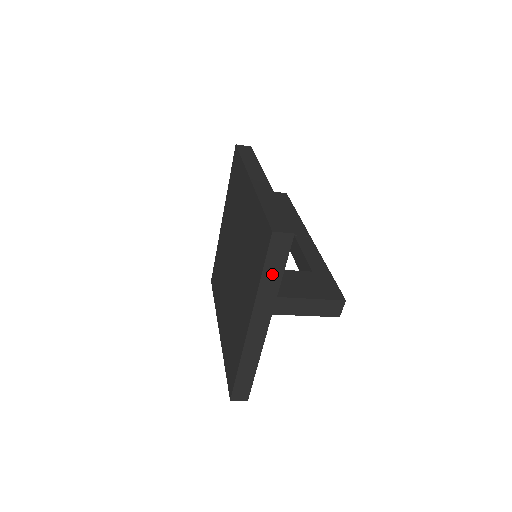
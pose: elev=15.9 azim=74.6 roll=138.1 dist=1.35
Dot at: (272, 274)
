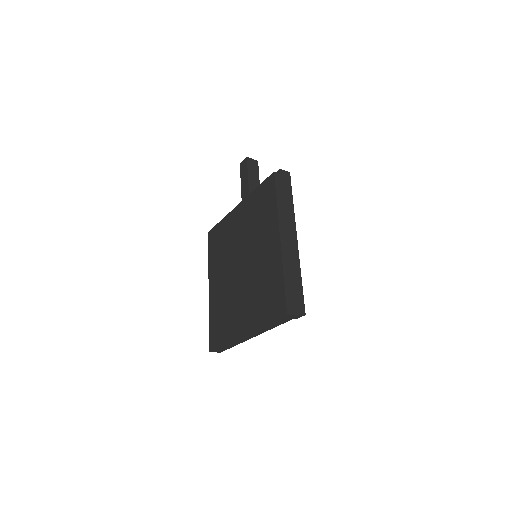
Dot at: (274, 324)
